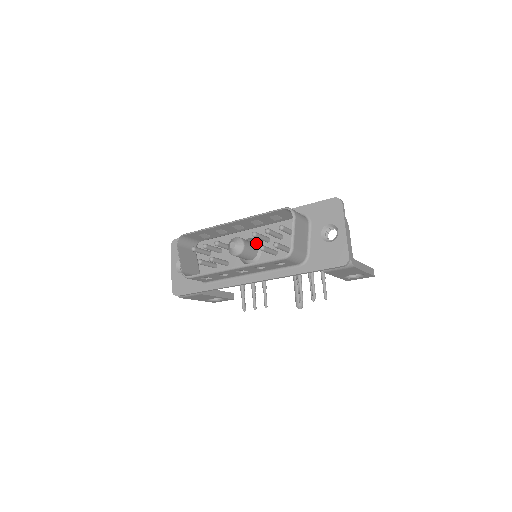
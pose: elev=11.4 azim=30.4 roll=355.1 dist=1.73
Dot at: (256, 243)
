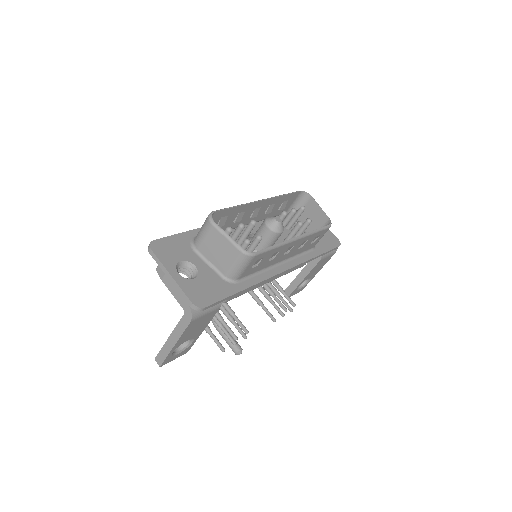
Dot at: occluded
